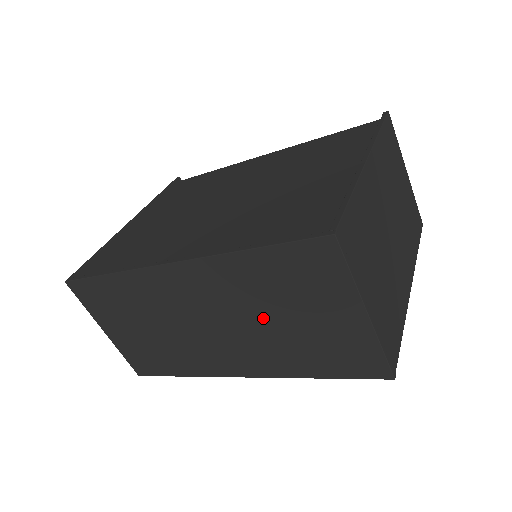
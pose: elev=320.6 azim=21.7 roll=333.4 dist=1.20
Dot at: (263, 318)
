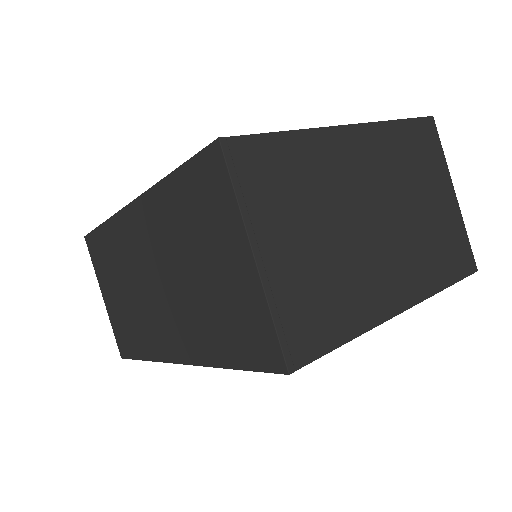
Dot at: (184, 271)
